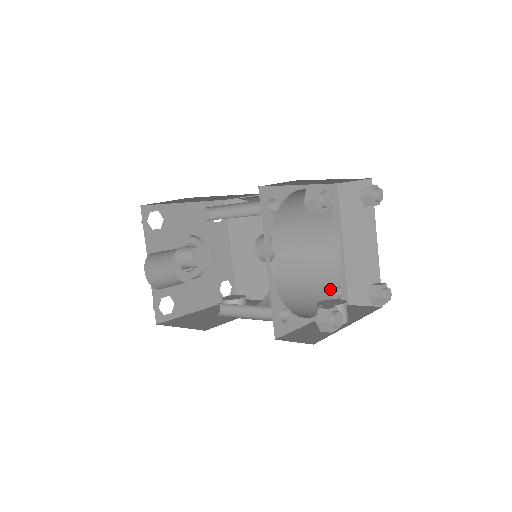
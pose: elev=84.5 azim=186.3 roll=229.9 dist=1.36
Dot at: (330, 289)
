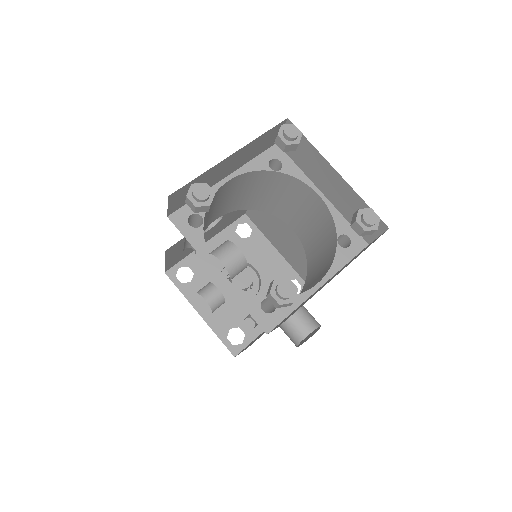
Dot at: (266, 299)
